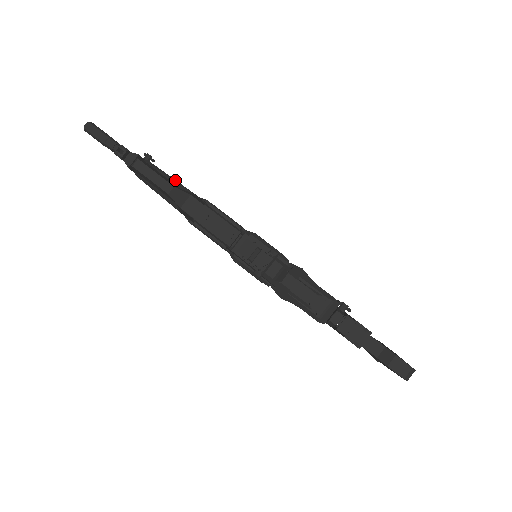
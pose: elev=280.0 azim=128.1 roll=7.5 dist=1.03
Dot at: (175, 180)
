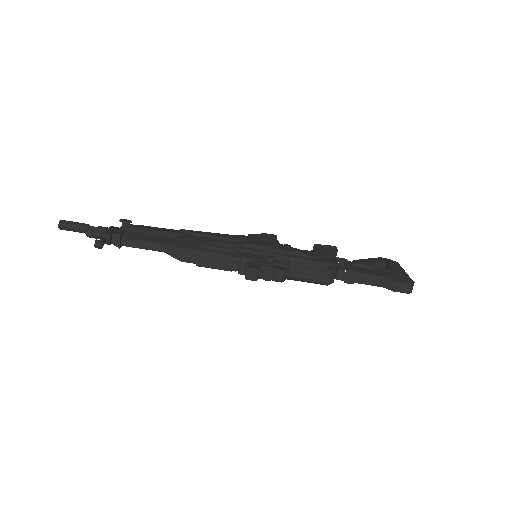
Dot at: (159, 231)
